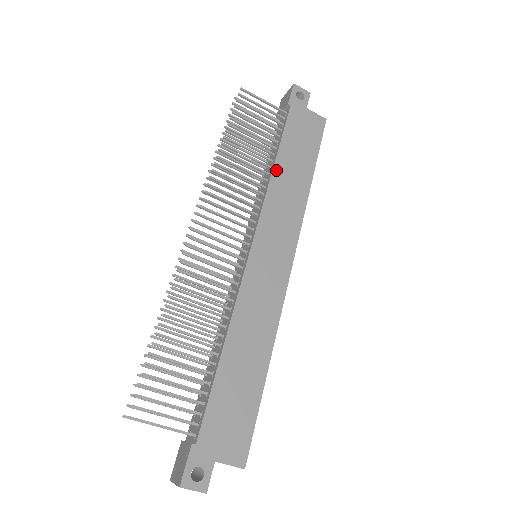
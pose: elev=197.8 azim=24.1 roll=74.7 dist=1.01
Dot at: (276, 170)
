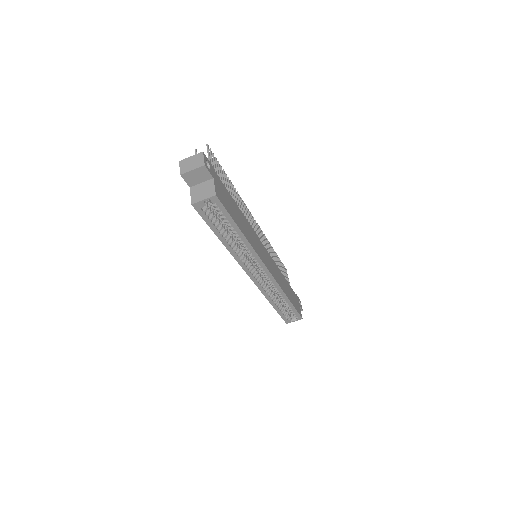
Dot at: occluded
